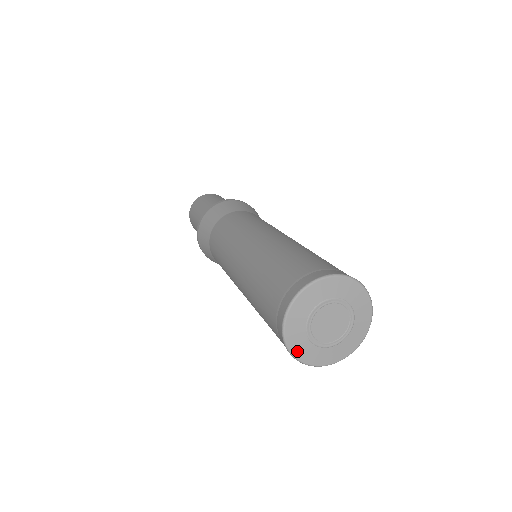
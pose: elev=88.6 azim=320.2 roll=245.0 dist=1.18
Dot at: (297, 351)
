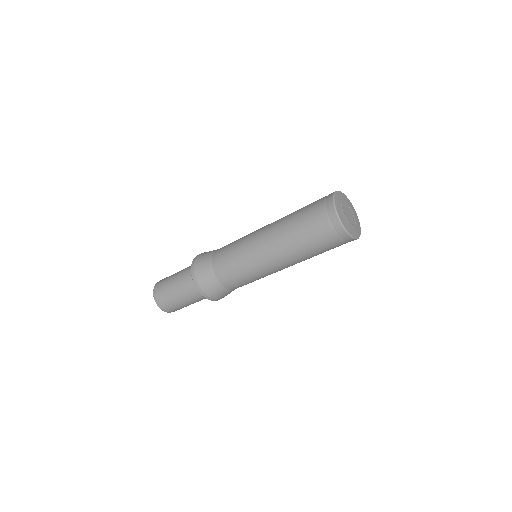
Dot at: (343, 223)
